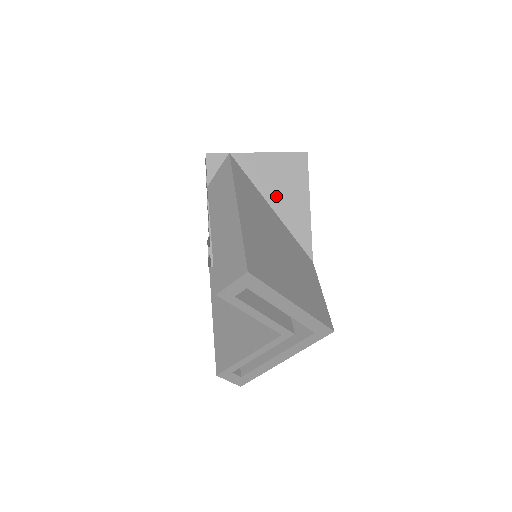
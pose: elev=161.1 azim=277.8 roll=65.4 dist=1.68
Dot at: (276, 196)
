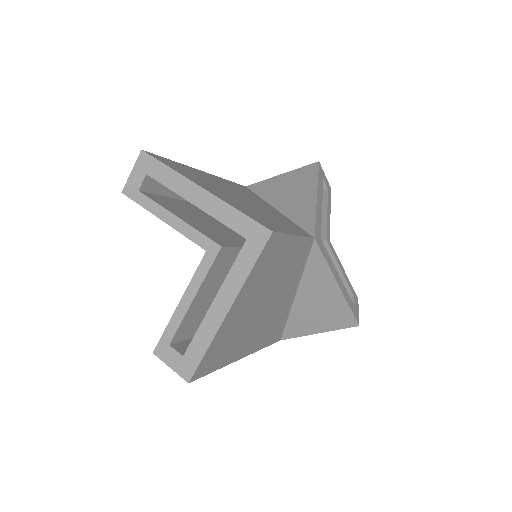
Dot at: (282, 199)
